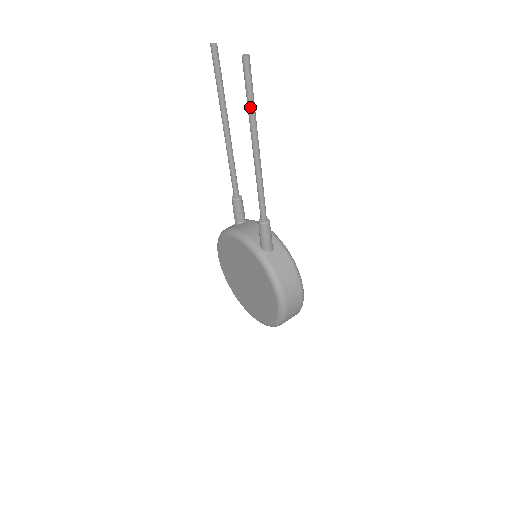
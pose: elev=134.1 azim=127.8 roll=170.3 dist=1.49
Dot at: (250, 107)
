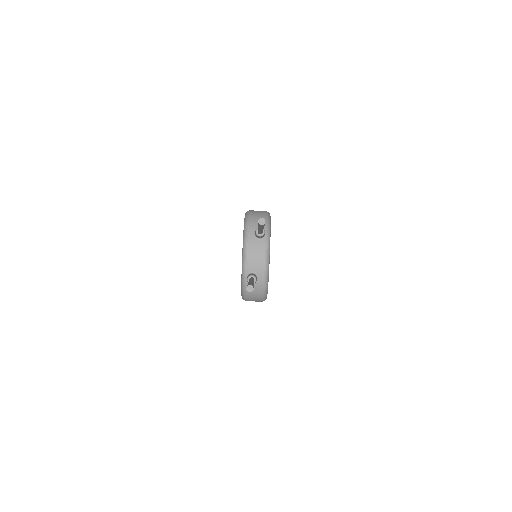
Dot at: occluded
